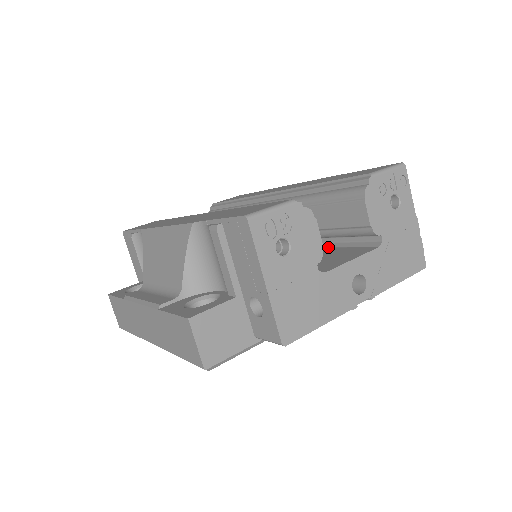
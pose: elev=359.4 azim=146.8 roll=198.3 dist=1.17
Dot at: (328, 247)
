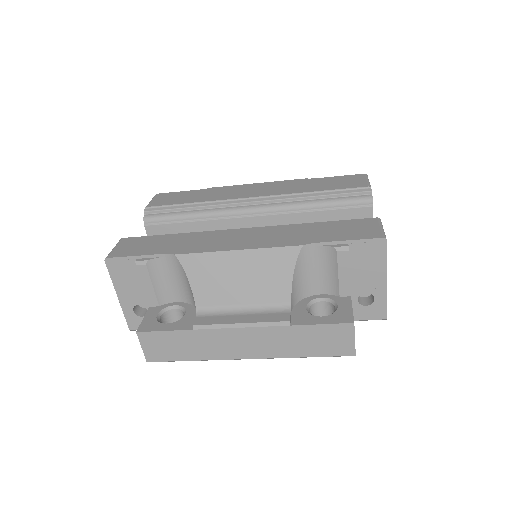
Dot at: occluded
